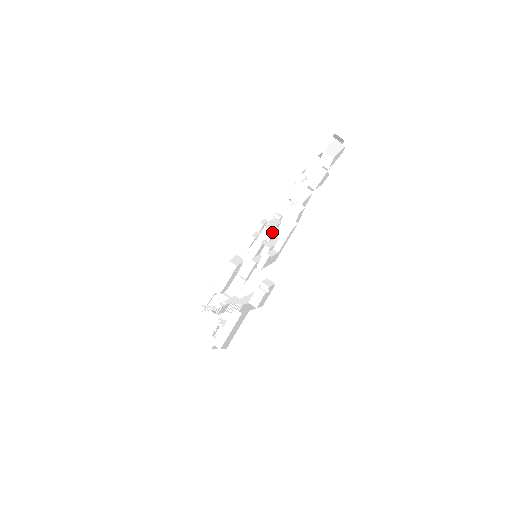
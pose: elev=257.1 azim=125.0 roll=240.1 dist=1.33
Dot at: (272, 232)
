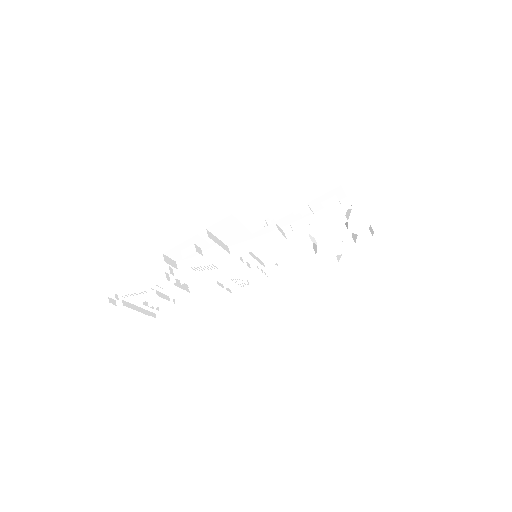
Dot at: occluded
